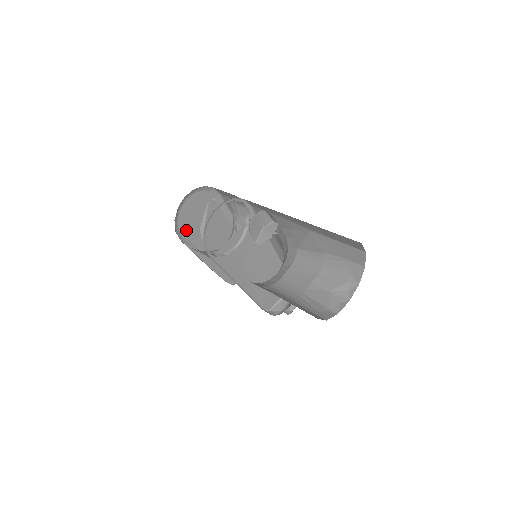
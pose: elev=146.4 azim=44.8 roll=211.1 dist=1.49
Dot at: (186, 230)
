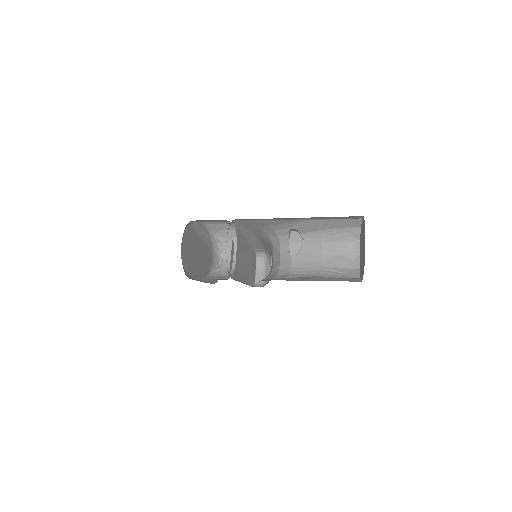
Dot at: (187, 268)
